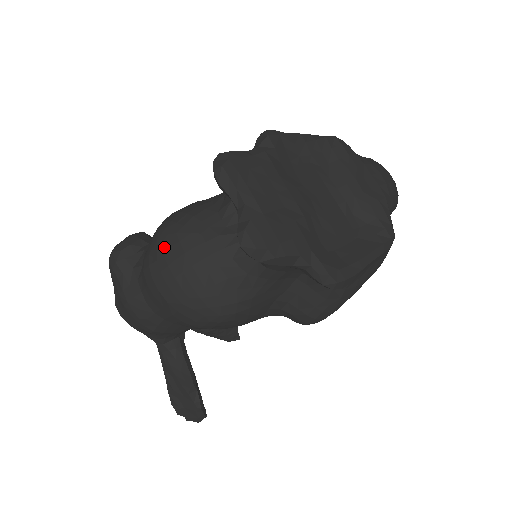
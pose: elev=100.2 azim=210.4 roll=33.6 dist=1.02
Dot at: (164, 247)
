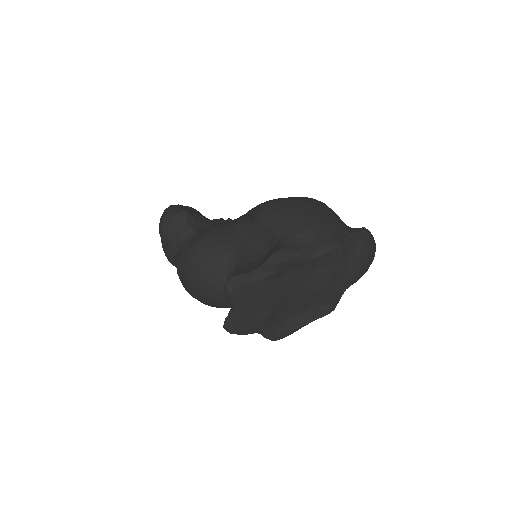
Dot at: (190, 275)
